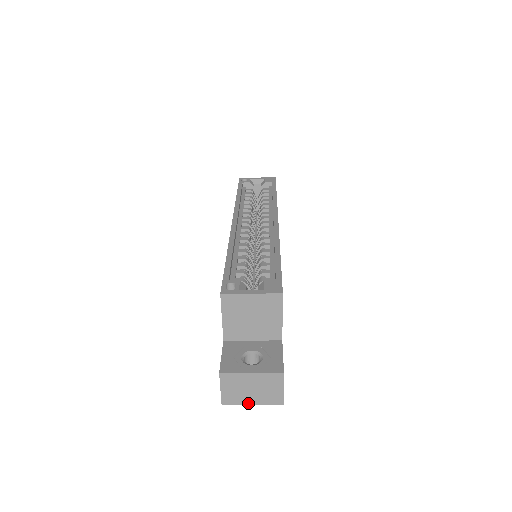
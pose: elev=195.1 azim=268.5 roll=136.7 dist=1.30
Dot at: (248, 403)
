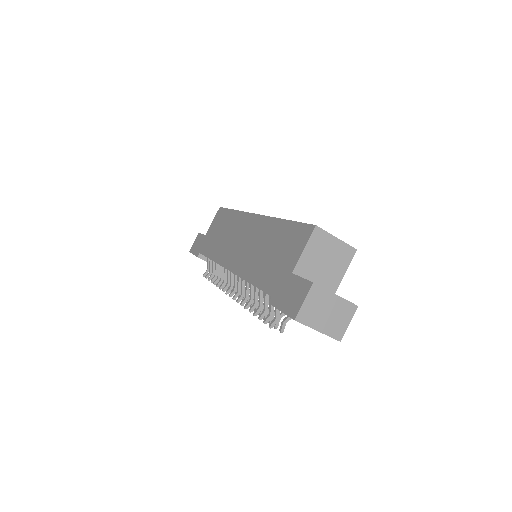
Dot at: (316, 328)
